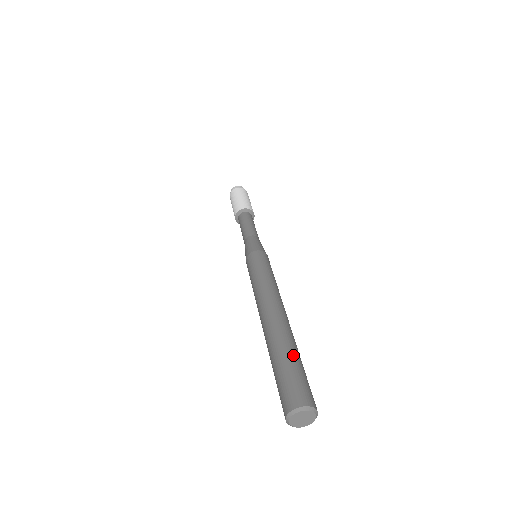
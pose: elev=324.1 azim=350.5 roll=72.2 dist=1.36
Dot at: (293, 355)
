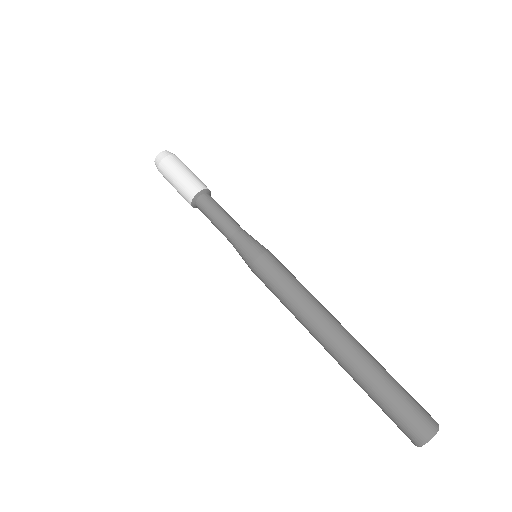
Dot at: (377, 390)
